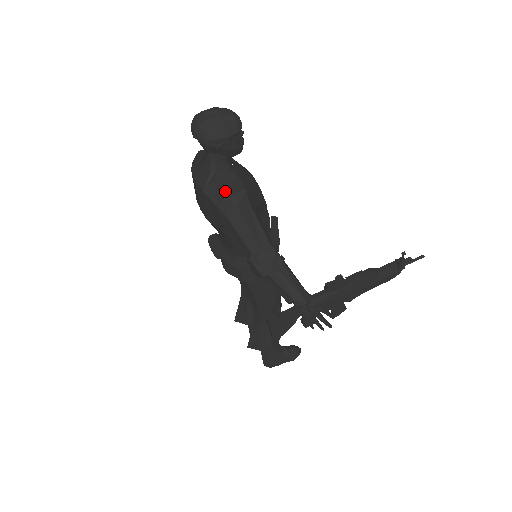
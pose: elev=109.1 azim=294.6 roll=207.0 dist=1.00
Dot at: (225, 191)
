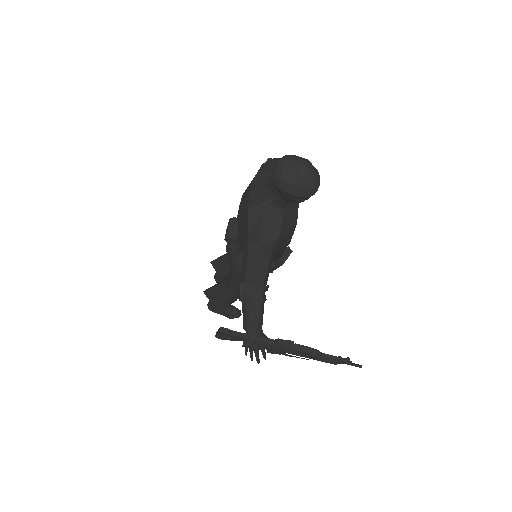
Dot at: (262, 228)
